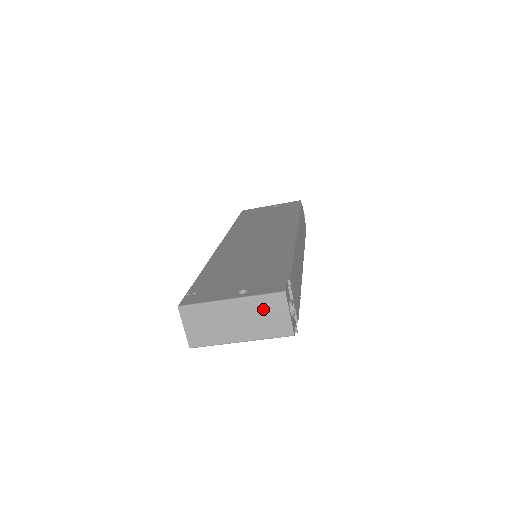
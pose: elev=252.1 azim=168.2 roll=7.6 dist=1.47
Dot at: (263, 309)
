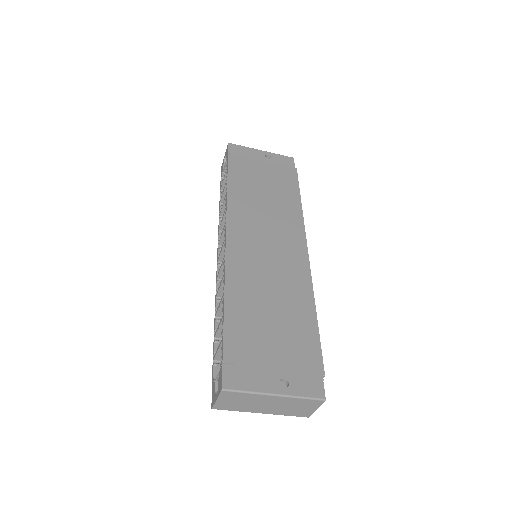
Dot at: (298, 404)
